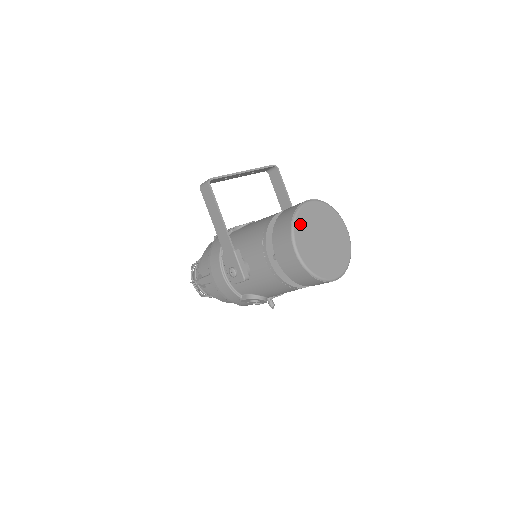
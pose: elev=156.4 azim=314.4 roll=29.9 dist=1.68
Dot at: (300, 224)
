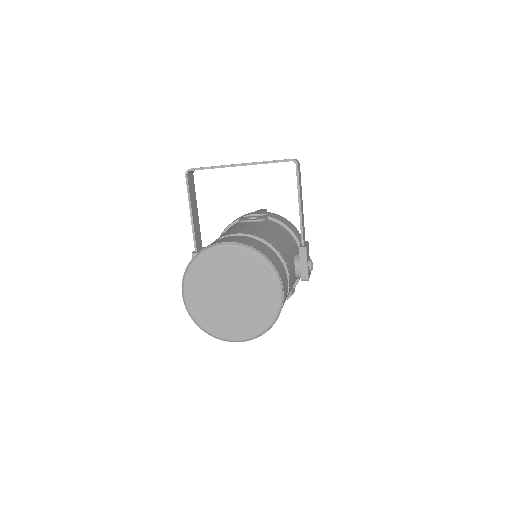
Dot at: (199, 268)
